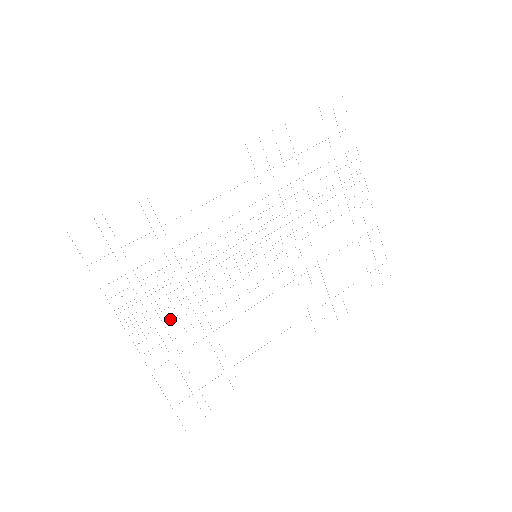
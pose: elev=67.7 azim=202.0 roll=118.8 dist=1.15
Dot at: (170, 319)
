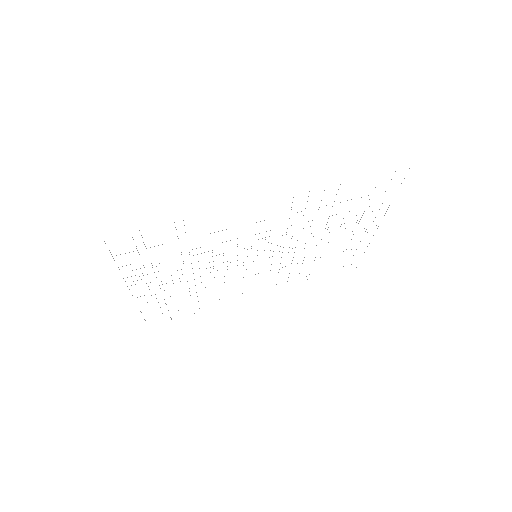
Dot at: (166, 283)
